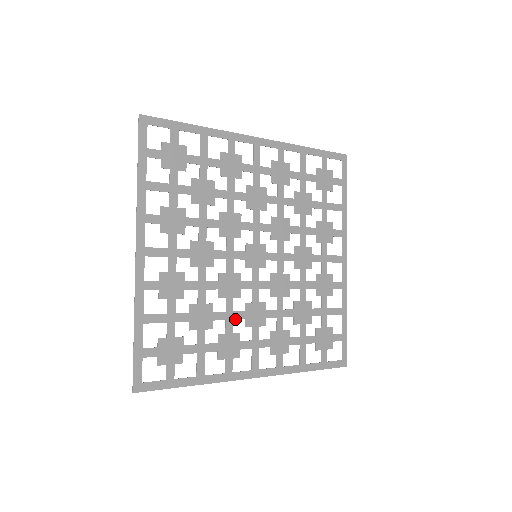
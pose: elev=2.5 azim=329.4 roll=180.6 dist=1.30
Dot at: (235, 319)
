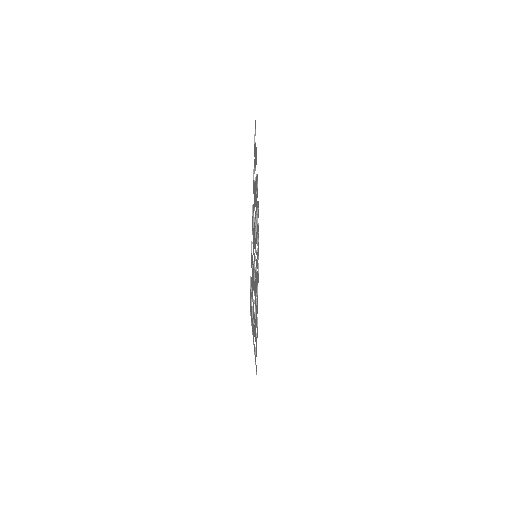
Dot at: occluded
